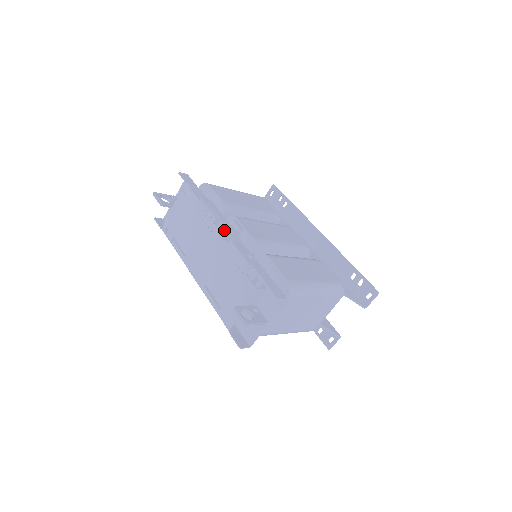
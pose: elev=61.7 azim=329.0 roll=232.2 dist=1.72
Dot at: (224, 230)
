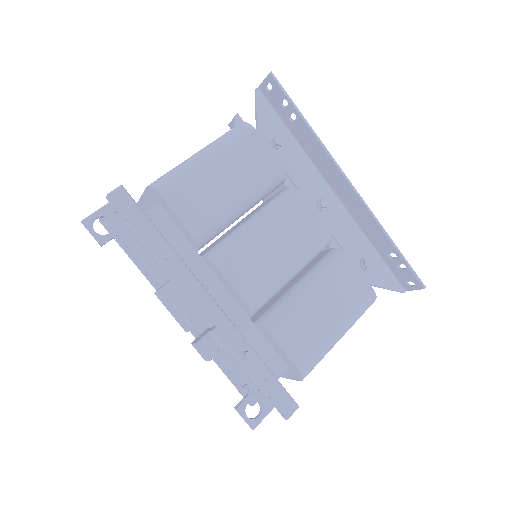
Dot at: (203, 355)
